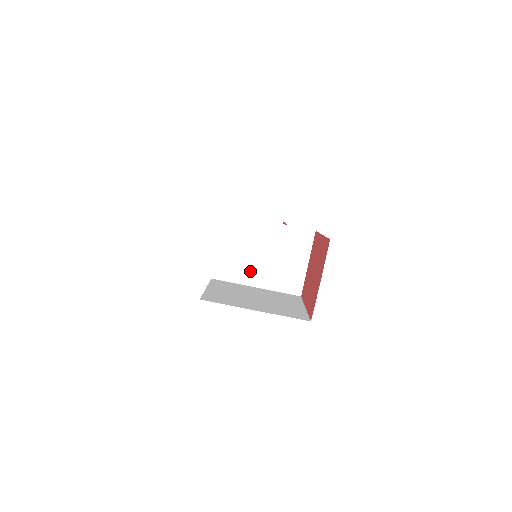
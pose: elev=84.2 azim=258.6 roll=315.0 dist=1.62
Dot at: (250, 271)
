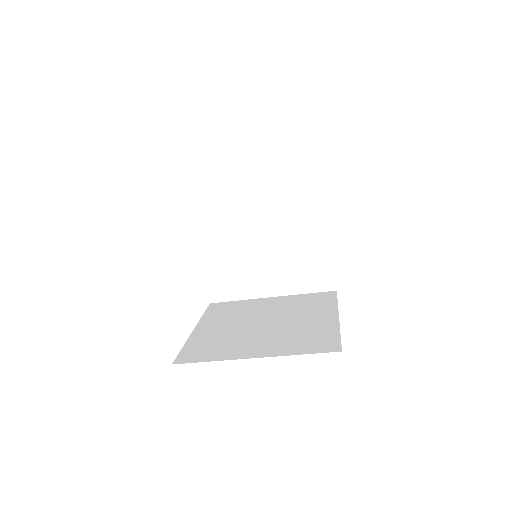
Dot at: (255, 278)
